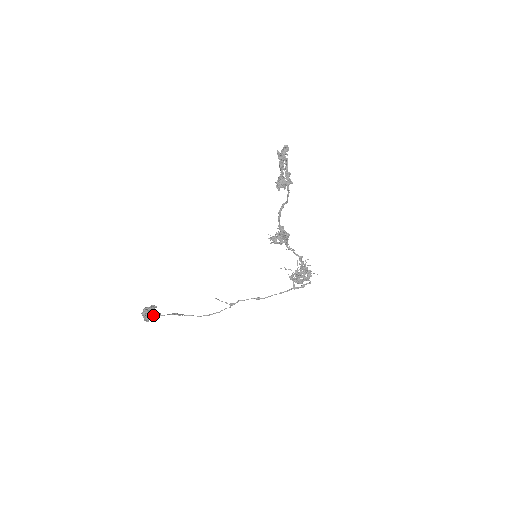
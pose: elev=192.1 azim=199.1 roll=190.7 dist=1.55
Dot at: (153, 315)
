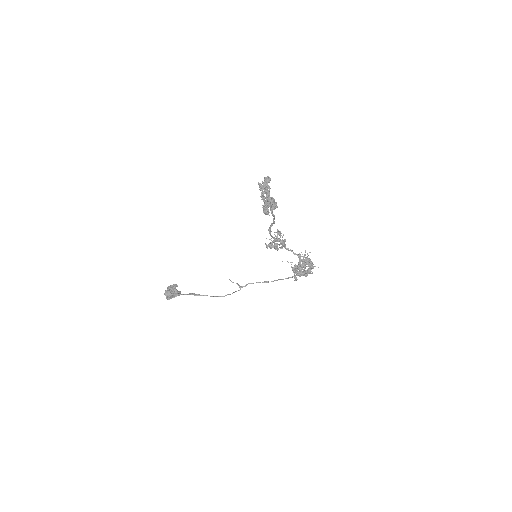
Dot at: (174, 295)
